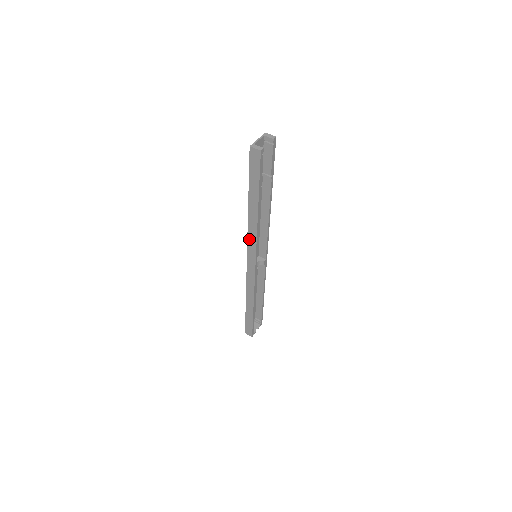
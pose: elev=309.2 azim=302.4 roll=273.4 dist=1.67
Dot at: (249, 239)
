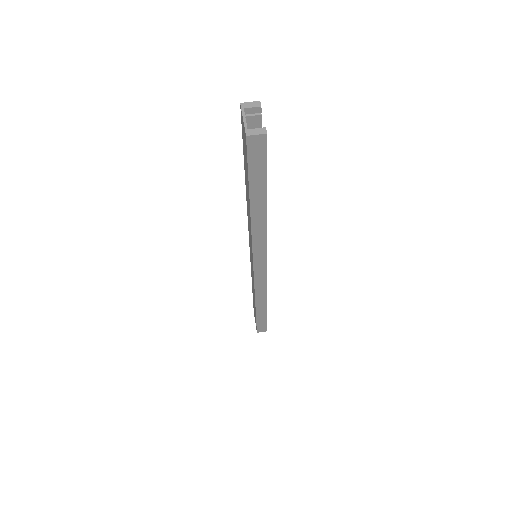
Dot at: (255, 246)
